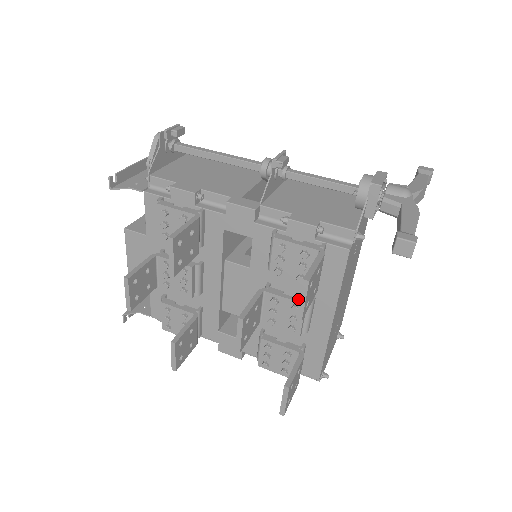
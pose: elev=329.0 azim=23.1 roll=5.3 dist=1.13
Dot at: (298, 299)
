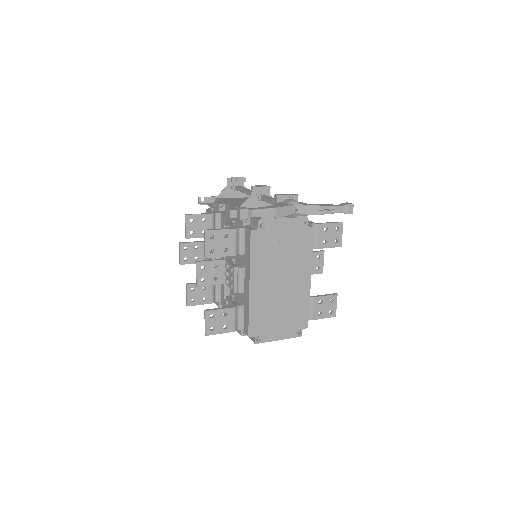
Dot at: (235, 265)
